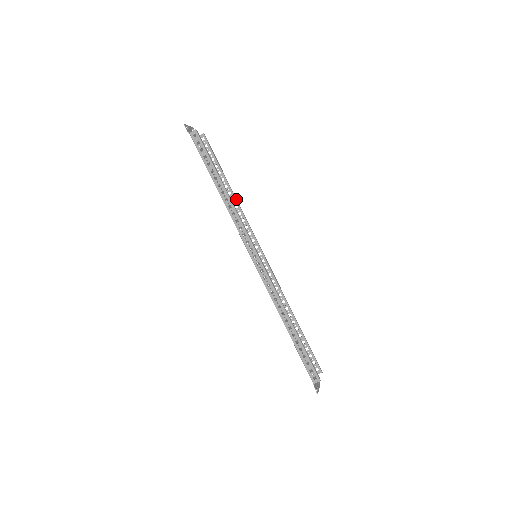
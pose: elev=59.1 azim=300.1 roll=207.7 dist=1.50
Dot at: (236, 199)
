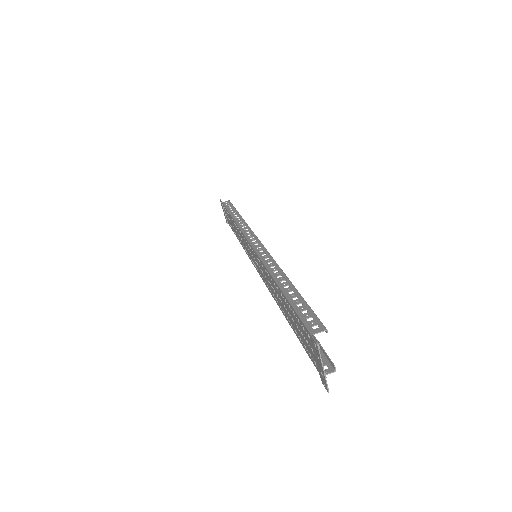
Dot at: occluded
